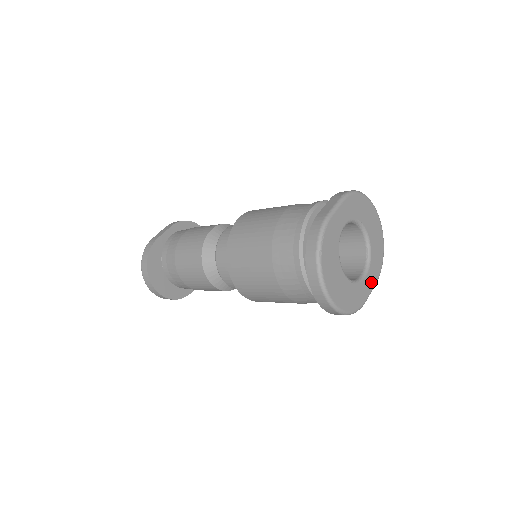
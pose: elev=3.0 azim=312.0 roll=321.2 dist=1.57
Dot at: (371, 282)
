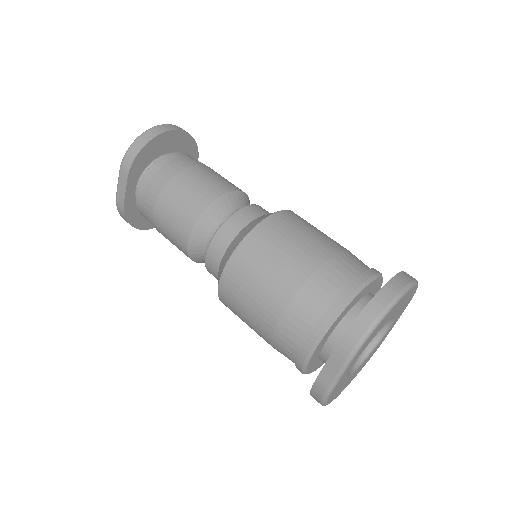
Dot at: (396, 321)
